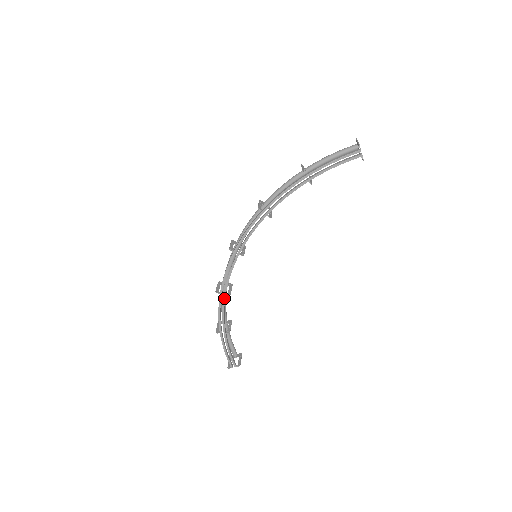
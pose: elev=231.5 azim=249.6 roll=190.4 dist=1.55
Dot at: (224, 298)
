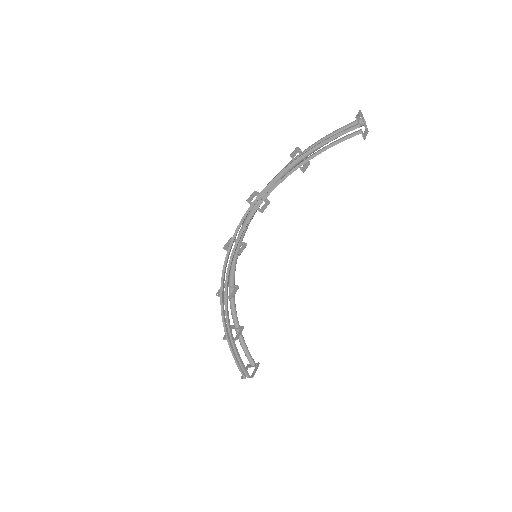
Dot at: (225, 302)
